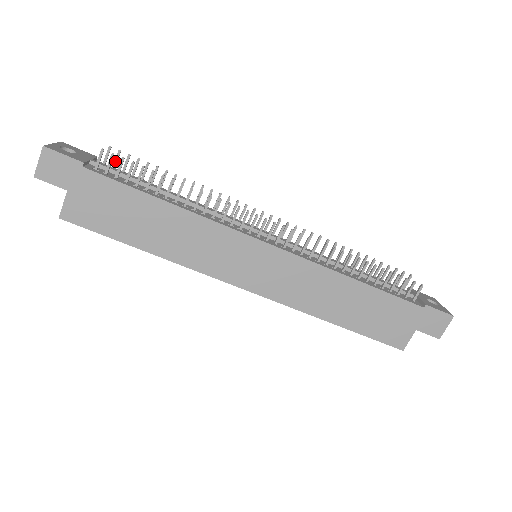
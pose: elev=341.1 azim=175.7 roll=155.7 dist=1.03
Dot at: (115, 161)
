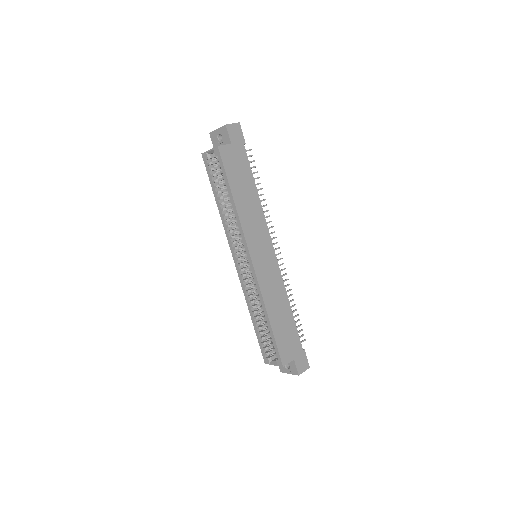
Dot at: occluded
